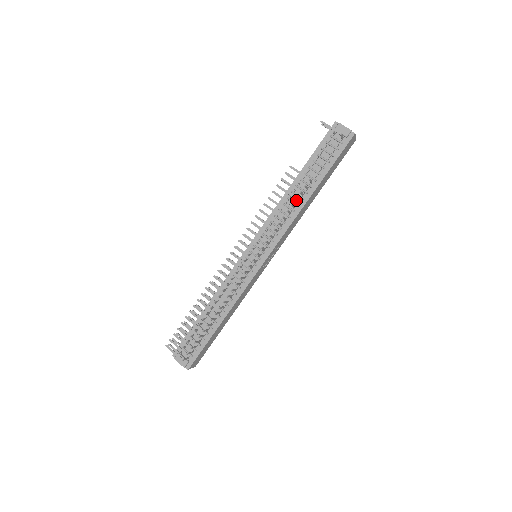
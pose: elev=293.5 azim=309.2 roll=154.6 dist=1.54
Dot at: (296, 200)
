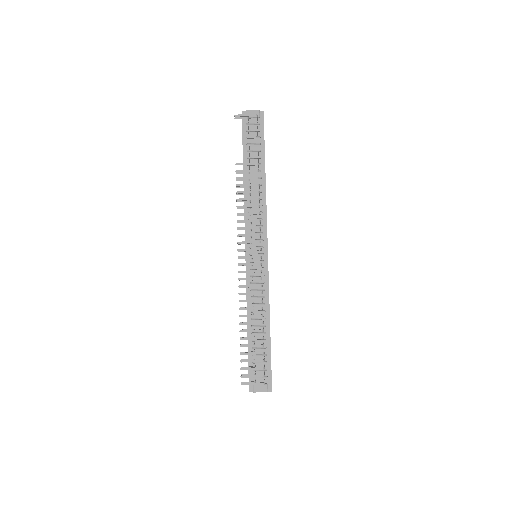
Dot at: (256, 189)
